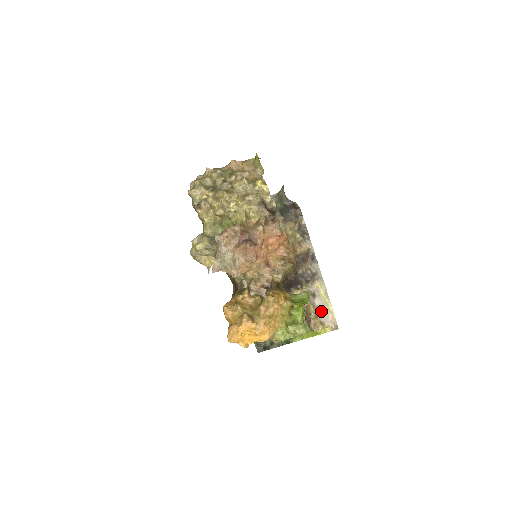
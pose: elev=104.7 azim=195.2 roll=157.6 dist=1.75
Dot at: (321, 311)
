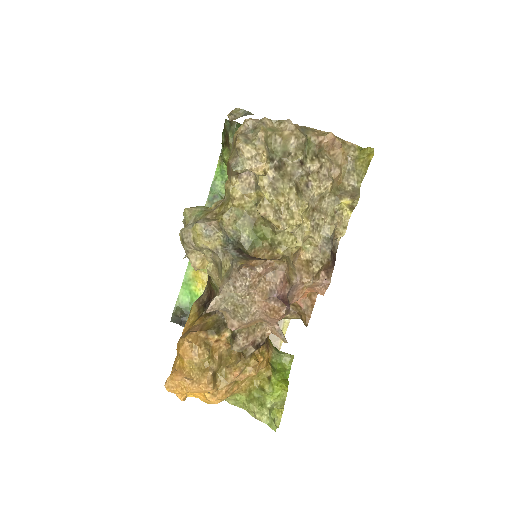
Dot at: occluded
